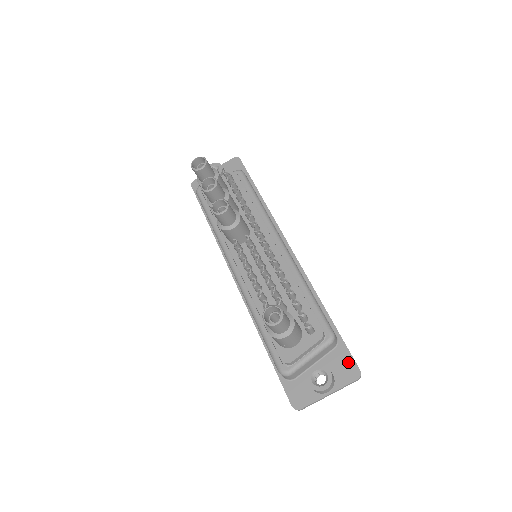
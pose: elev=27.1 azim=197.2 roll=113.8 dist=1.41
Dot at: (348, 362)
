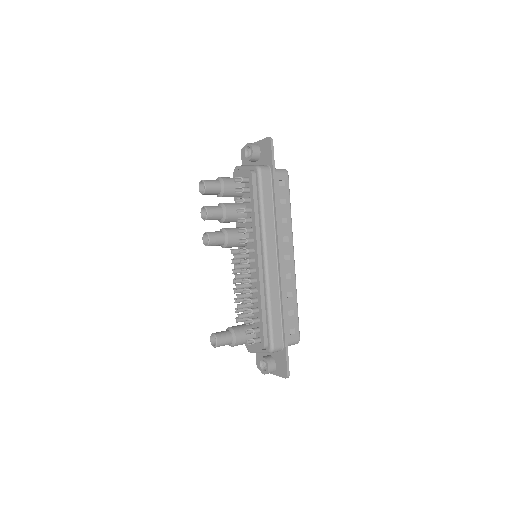
Dot at: (284, 365)
